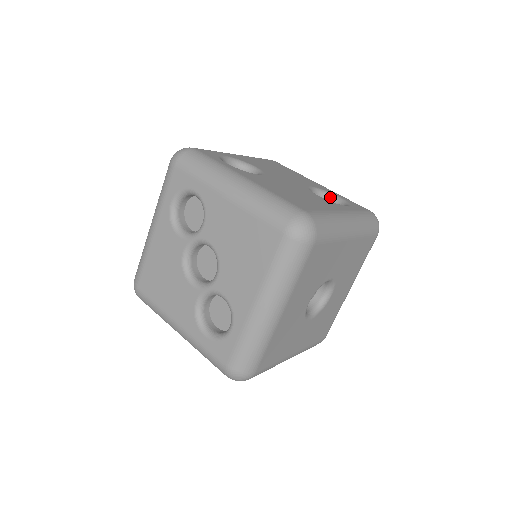
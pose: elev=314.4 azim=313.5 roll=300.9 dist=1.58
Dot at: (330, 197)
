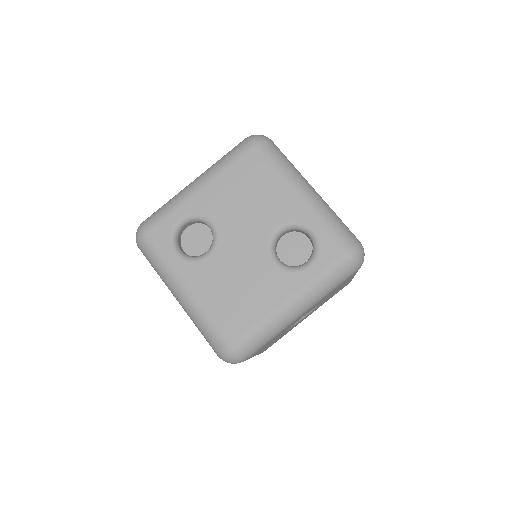
Dot at: (303, 231)
